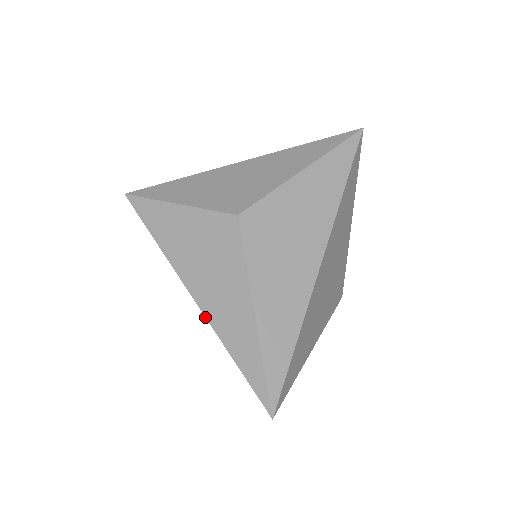
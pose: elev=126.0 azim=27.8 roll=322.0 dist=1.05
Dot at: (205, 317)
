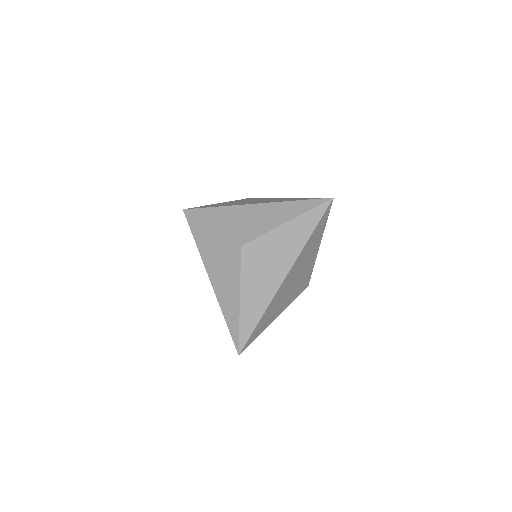
Dot at: occluded
